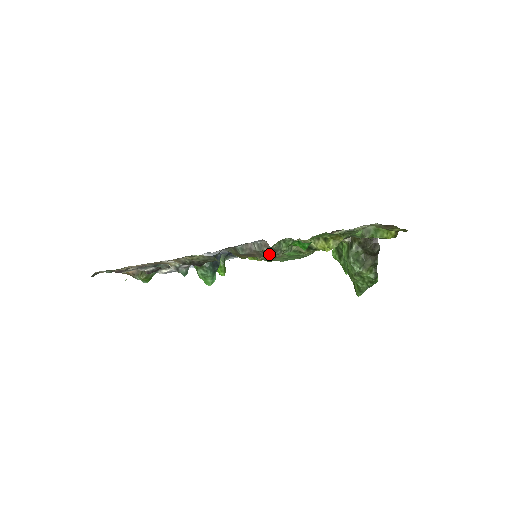
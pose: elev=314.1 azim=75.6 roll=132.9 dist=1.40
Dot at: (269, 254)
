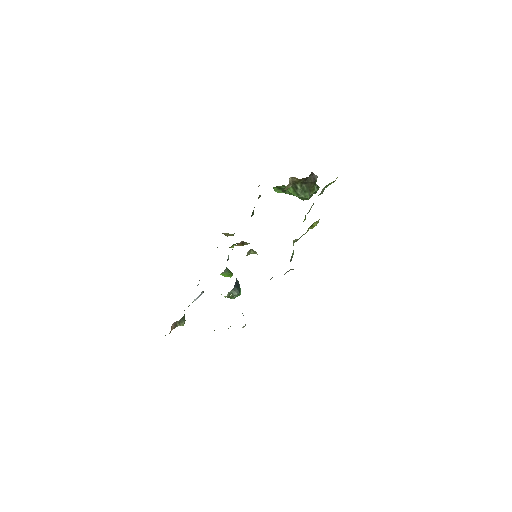
Dot at: occluded
